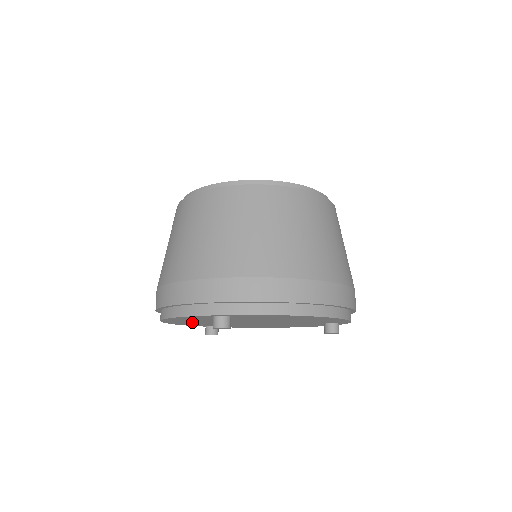
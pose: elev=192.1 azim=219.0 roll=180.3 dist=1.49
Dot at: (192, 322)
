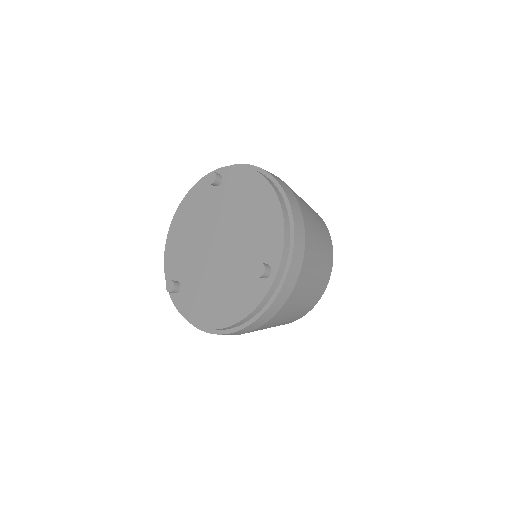
Dot at: (182, 237)
